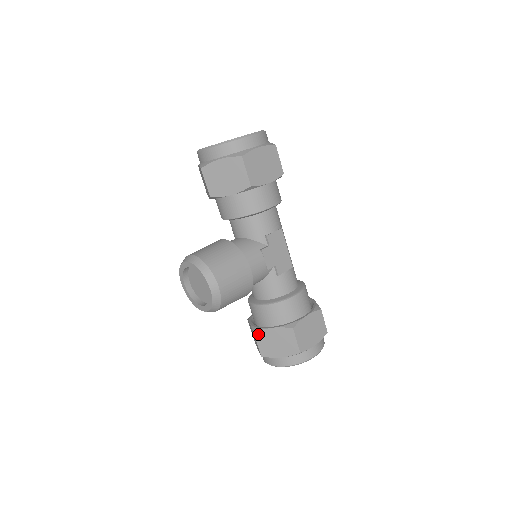
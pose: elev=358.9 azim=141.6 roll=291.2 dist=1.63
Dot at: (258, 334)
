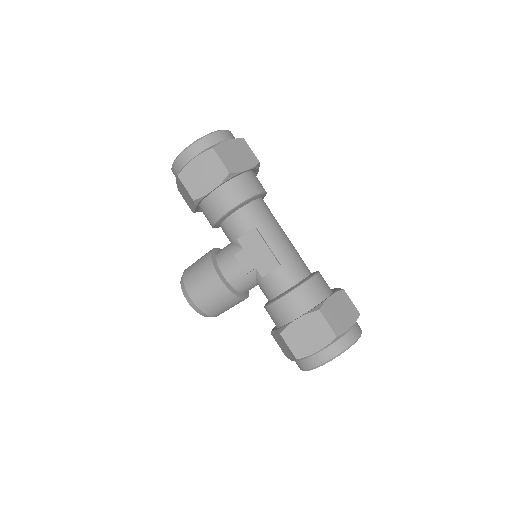
Dot at: (273, 335)
